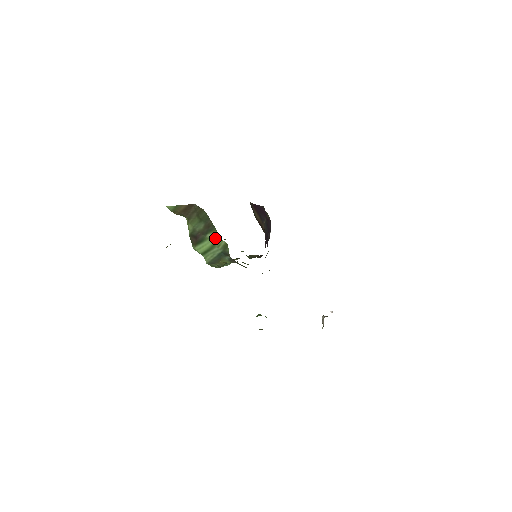
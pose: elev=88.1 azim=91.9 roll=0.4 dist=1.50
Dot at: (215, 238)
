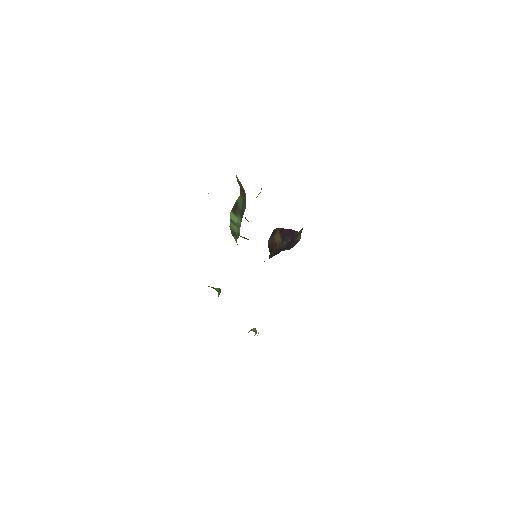
Dot at: (239, 223)
